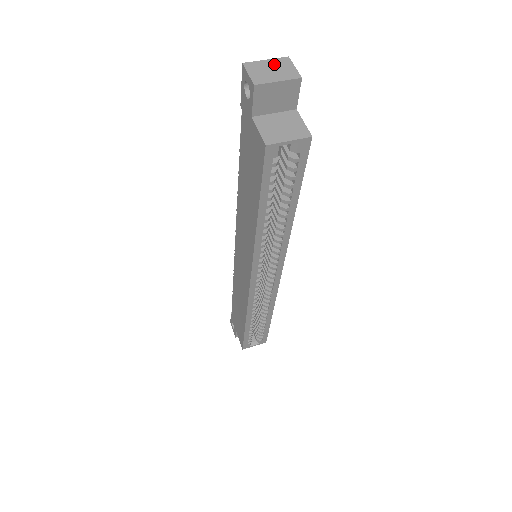
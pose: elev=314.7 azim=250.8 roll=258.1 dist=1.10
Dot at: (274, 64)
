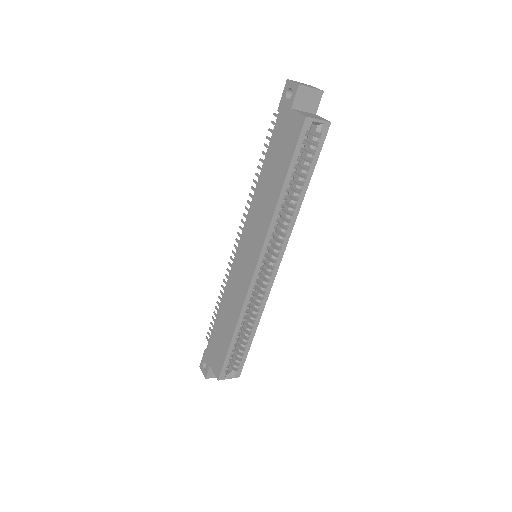
Dot at: (305, 84)
